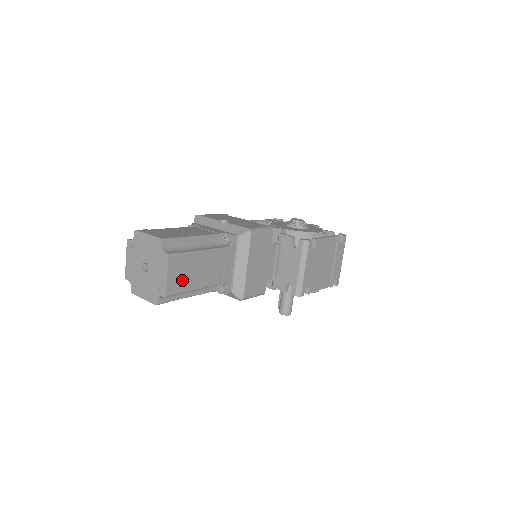
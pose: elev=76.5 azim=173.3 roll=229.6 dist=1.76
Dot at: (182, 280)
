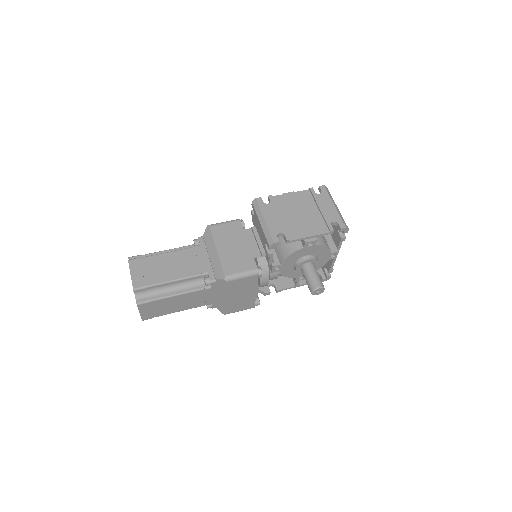
Dot at: (149, 276)
